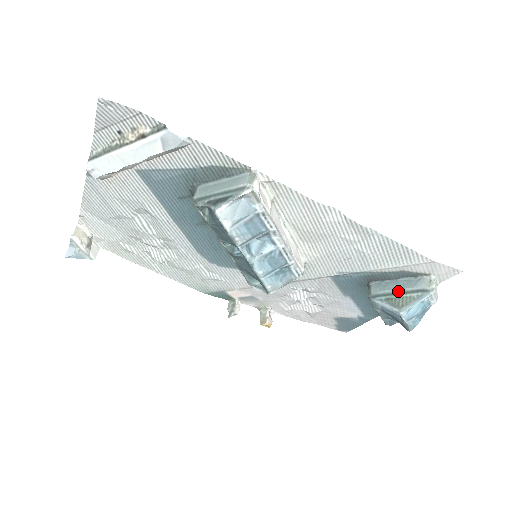
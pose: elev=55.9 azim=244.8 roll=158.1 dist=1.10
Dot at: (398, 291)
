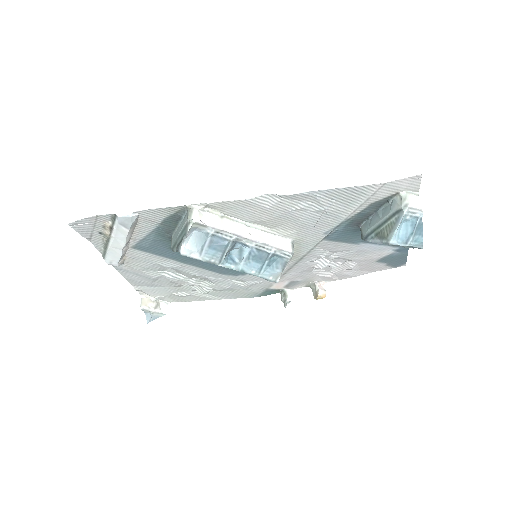
Dot at: (380, 223)
